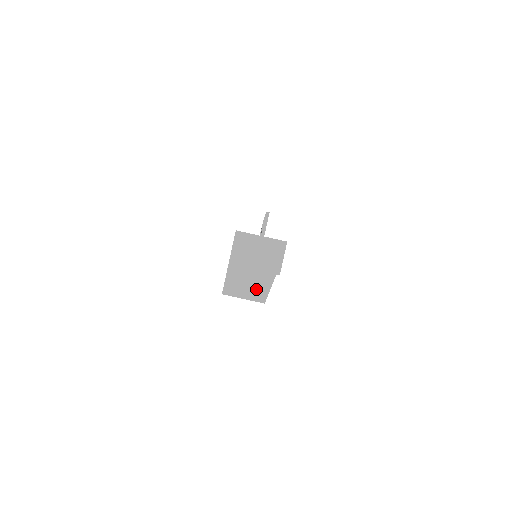
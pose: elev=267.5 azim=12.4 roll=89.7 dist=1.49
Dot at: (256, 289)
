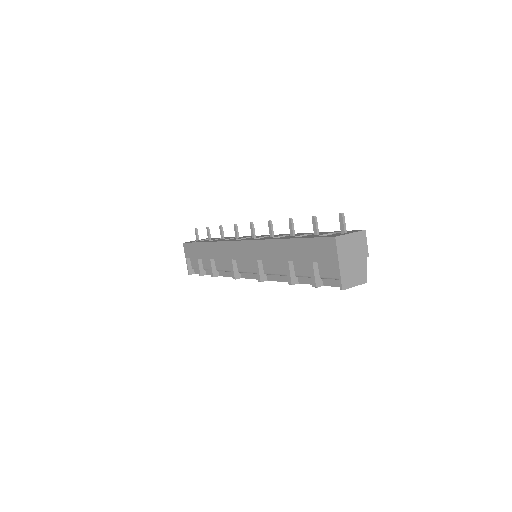
Dot at: (360, 275)
